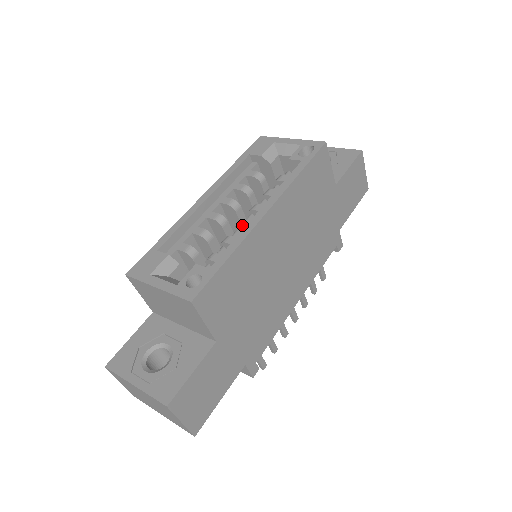
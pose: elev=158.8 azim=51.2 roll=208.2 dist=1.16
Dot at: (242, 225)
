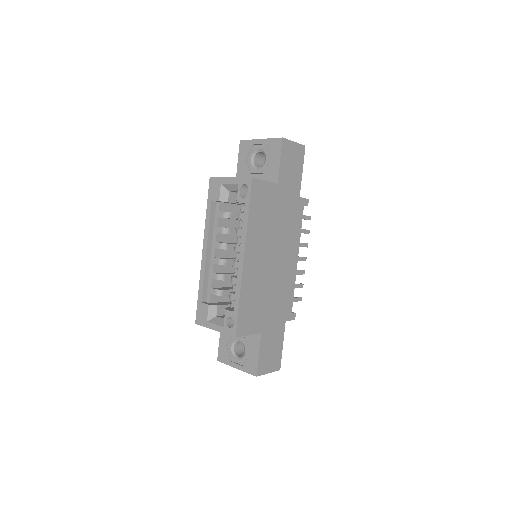
Dot at: (235, 267)
